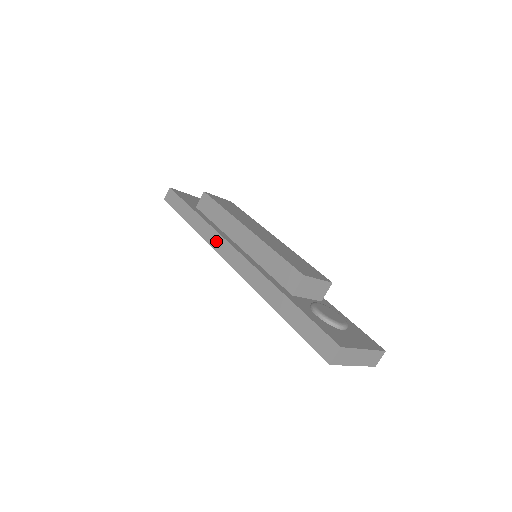
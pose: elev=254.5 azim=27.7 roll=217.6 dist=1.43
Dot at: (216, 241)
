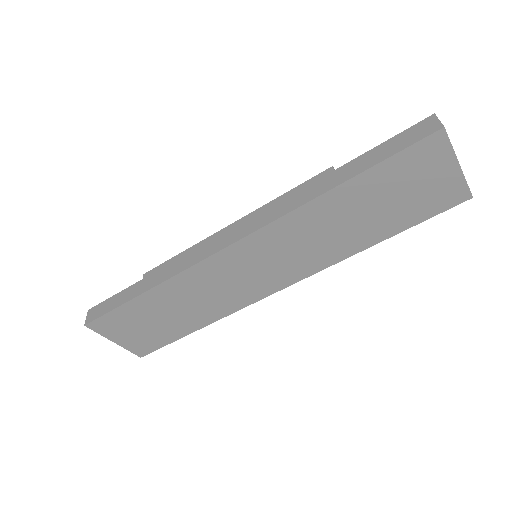
Dot at: (201, 253)
